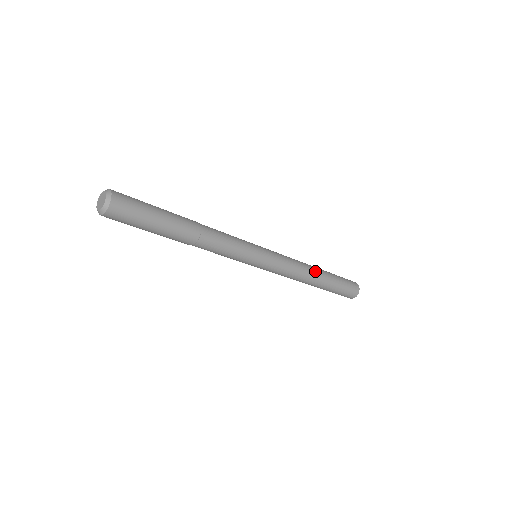
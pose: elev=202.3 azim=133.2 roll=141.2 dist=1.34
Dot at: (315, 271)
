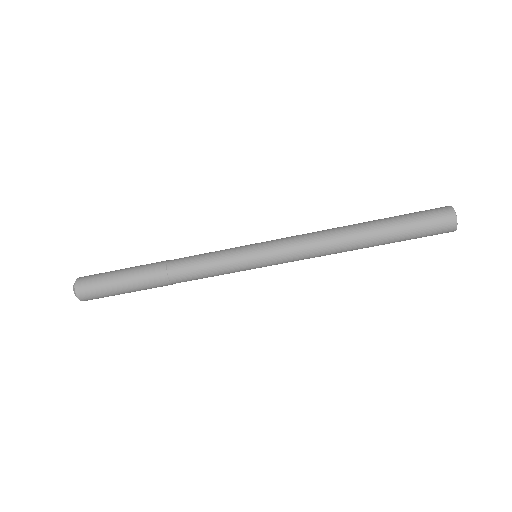
Dot at: (347, 226)
